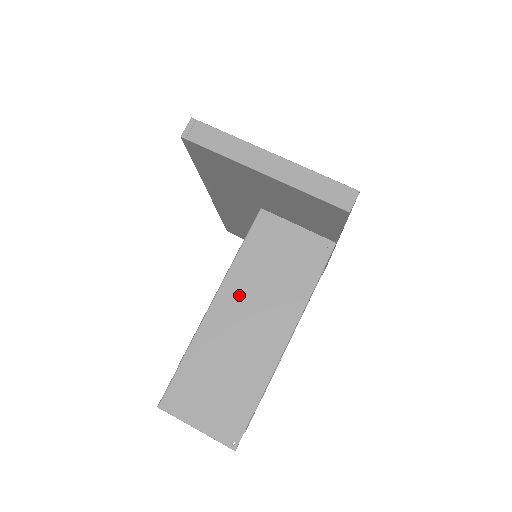
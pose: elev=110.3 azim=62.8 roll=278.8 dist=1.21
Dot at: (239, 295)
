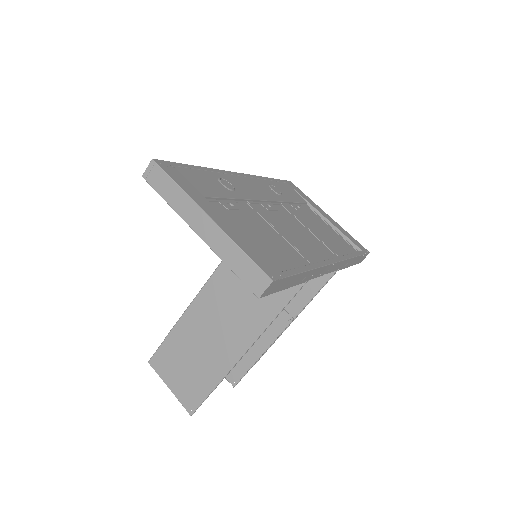
Dot at: (215, 300)
